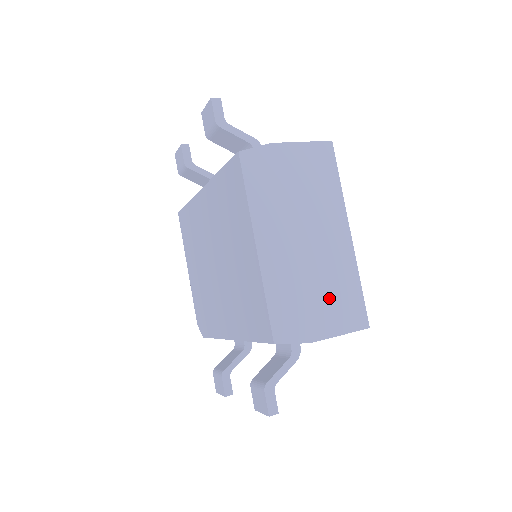
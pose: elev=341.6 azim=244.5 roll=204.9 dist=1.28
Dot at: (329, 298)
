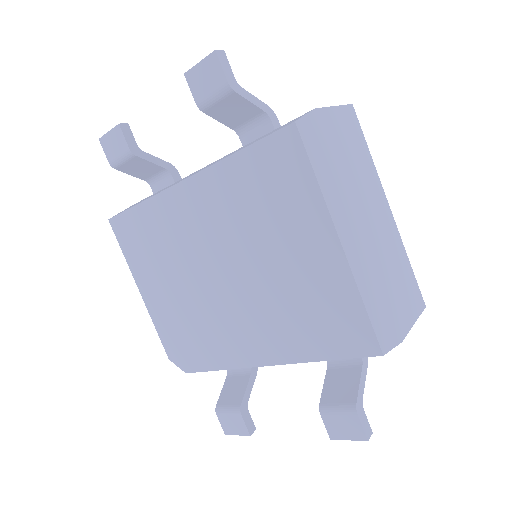
Dot at: (398, 285)
